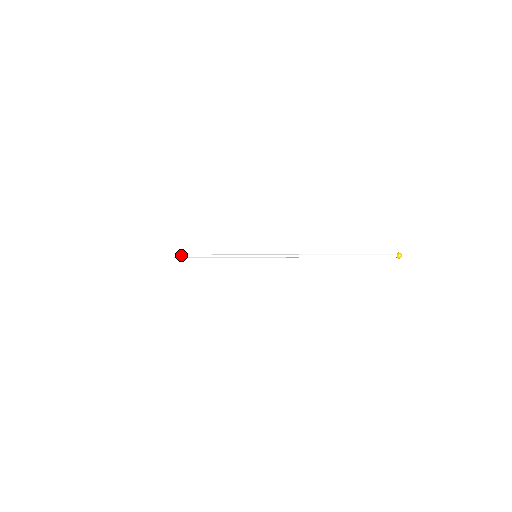
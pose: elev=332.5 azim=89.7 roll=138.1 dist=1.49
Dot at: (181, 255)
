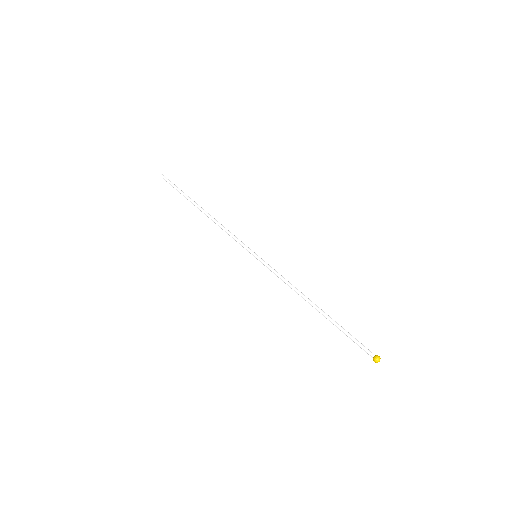
Dot at: (205, 212)
